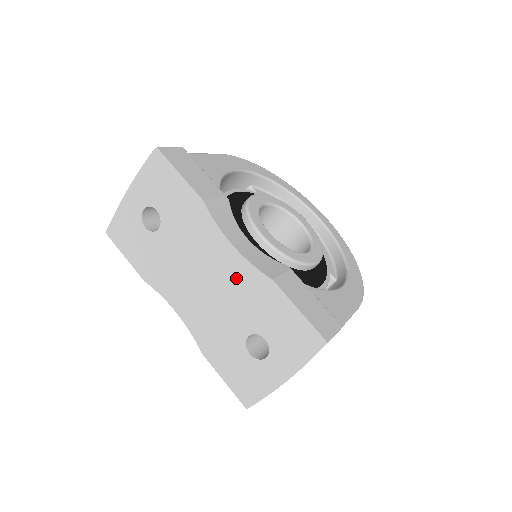
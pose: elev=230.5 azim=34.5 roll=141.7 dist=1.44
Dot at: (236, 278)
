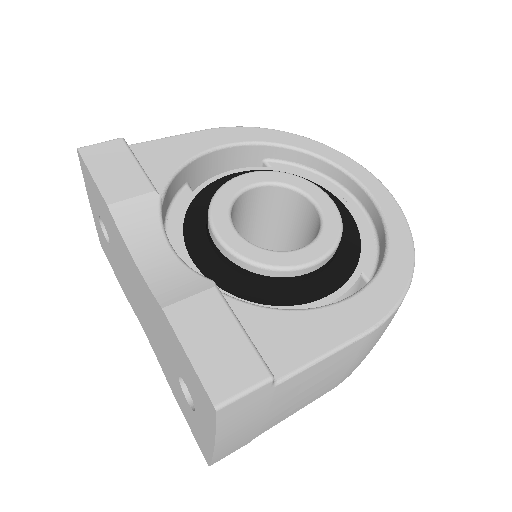
Dot at: (149, 302)
